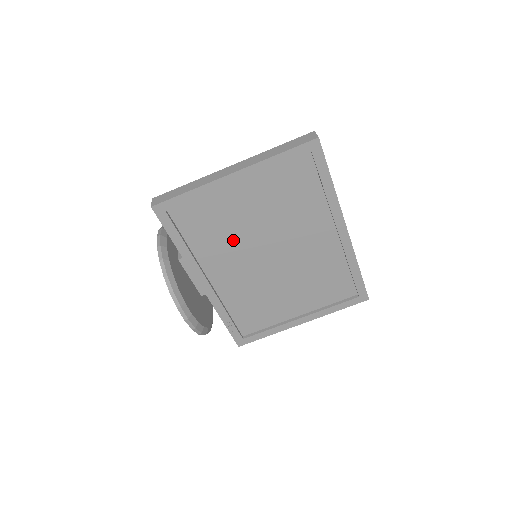
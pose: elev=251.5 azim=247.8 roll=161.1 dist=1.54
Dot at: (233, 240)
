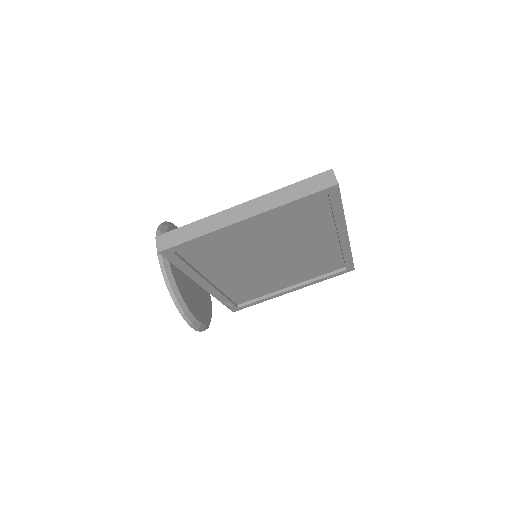
Dot at: (238, 256)
